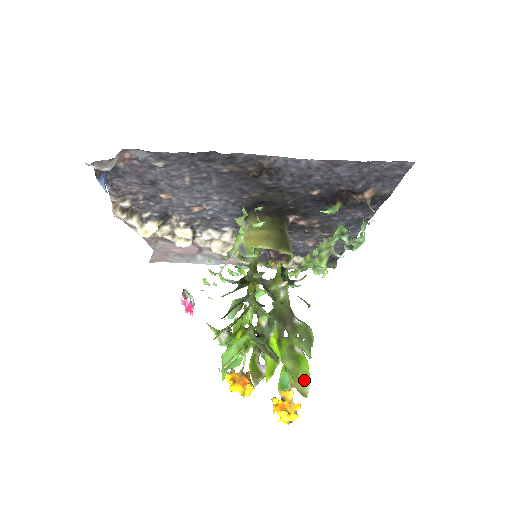
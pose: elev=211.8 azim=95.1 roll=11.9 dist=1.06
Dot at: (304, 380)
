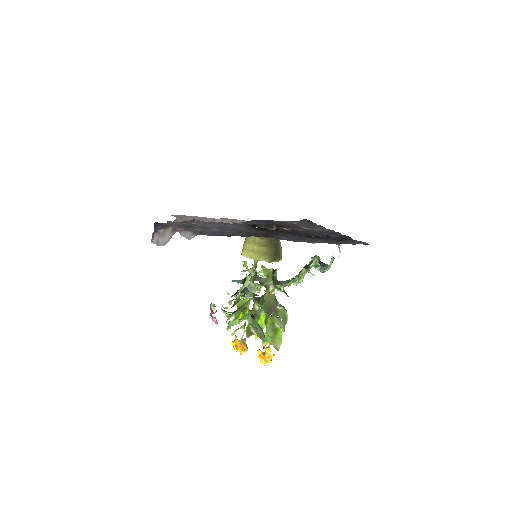
Dot at: (278, 342)
